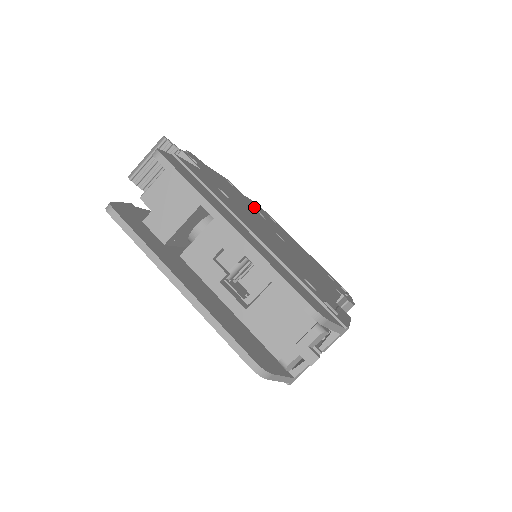
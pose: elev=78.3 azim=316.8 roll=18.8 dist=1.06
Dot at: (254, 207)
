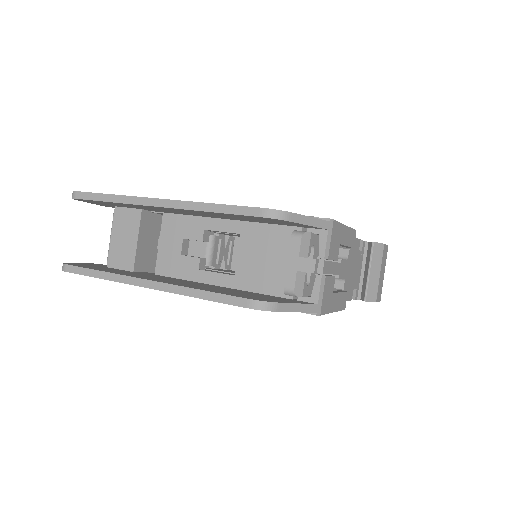
Dot at: occluded
